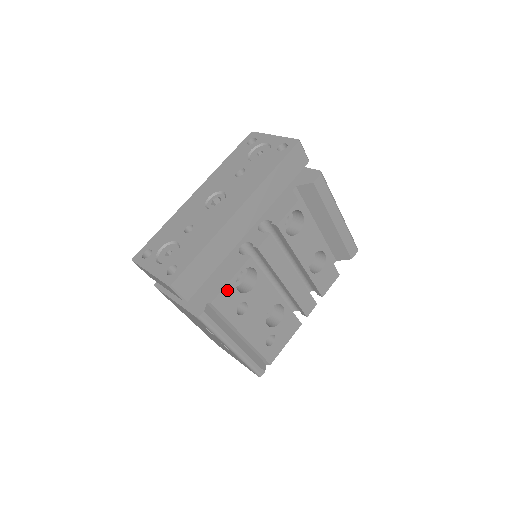
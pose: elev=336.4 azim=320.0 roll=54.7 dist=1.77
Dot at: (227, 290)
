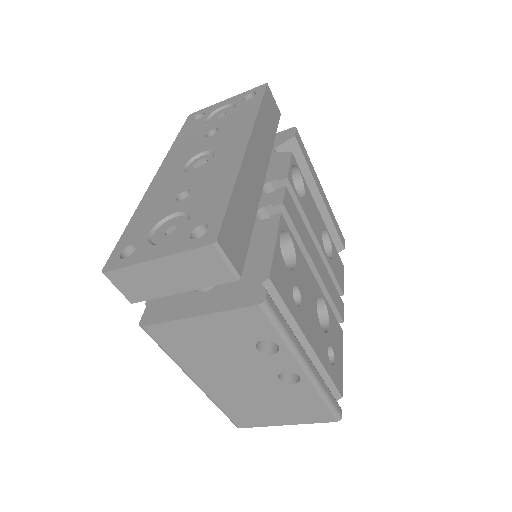
Dot at: (277, 260)
